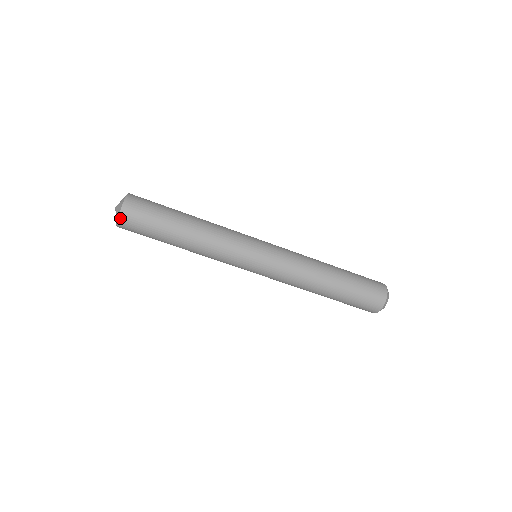
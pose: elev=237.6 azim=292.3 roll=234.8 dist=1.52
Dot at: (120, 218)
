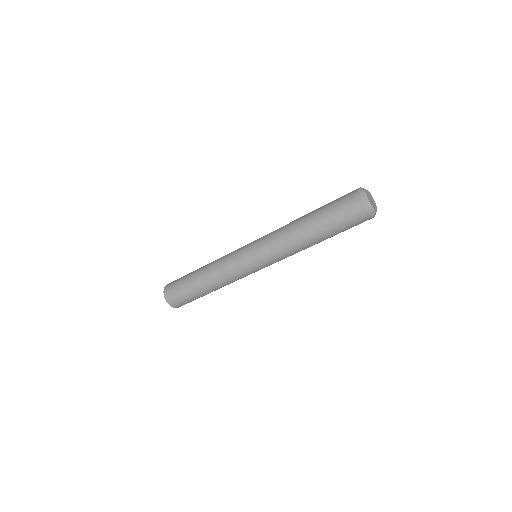
Dot at: (178, 307)
